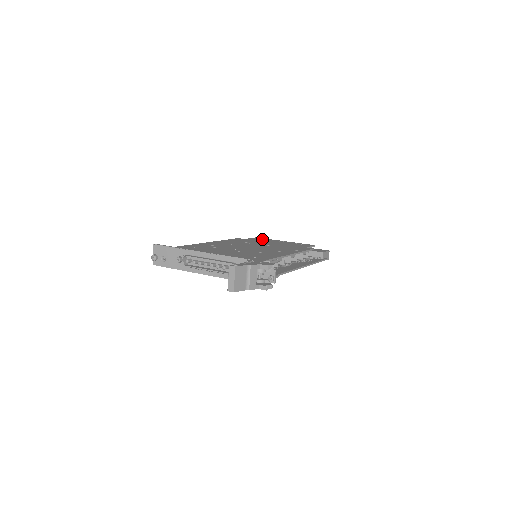
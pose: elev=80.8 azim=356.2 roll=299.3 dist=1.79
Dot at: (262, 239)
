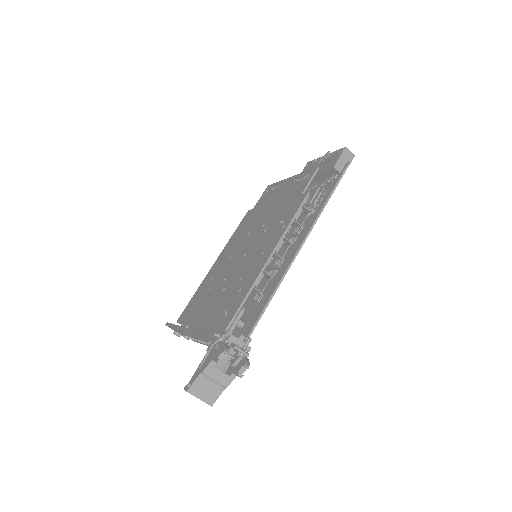
Dot at: (269, 192)
